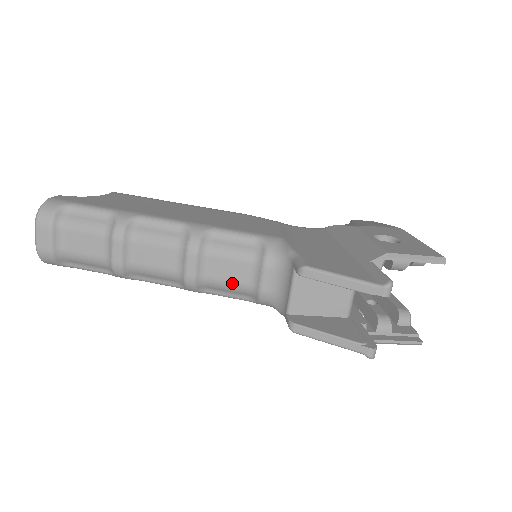
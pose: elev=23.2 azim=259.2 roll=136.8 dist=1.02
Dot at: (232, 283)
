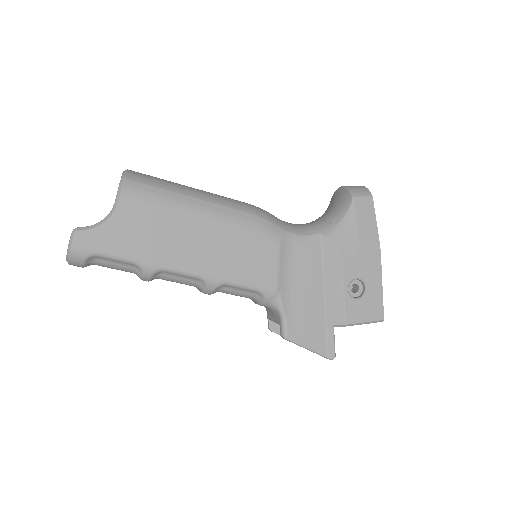
Dot at: occluded
